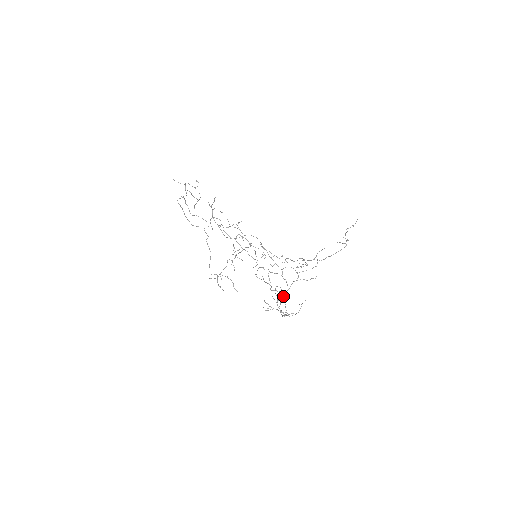
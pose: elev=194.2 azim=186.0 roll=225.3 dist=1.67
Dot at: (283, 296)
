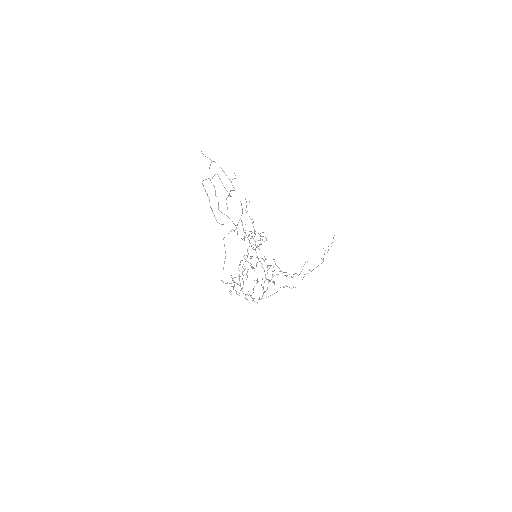
Dot at: occluded
